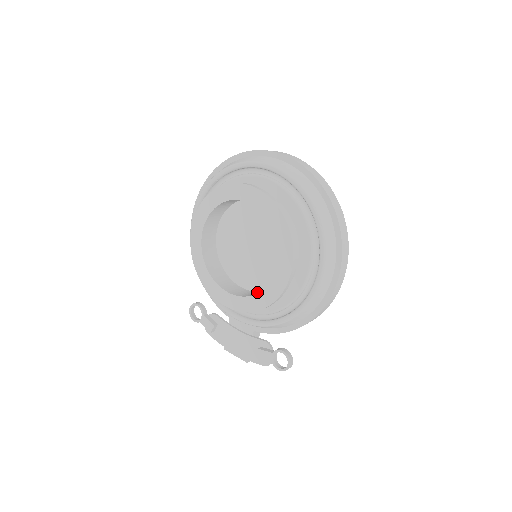
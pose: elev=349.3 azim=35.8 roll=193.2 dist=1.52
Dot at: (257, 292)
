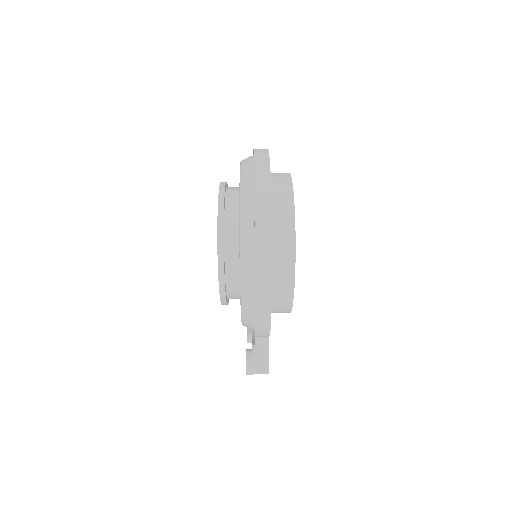
Dot at: occluded
